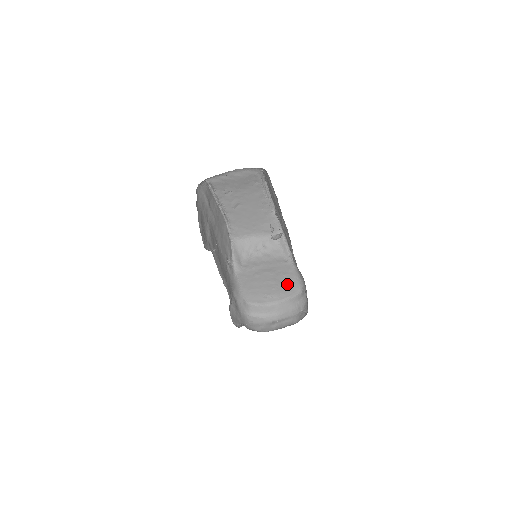
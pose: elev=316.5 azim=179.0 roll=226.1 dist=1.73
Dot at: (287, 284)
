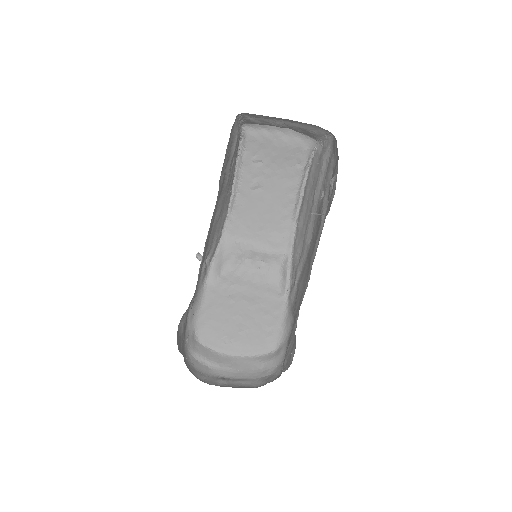
Dot at: (262, 332)
